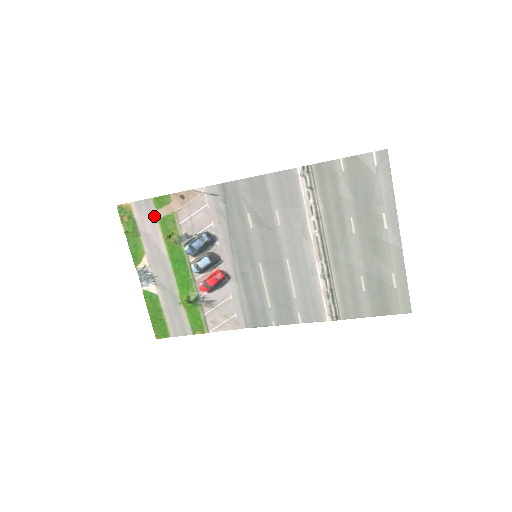
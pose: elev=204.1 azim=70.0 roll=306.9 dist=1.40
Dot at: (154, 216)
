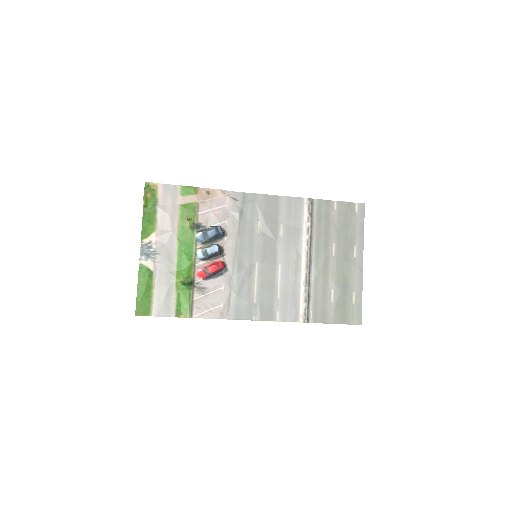
Dot at: (177, 201)
